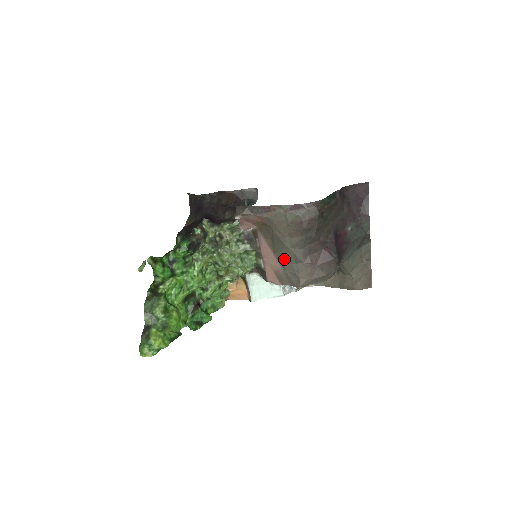
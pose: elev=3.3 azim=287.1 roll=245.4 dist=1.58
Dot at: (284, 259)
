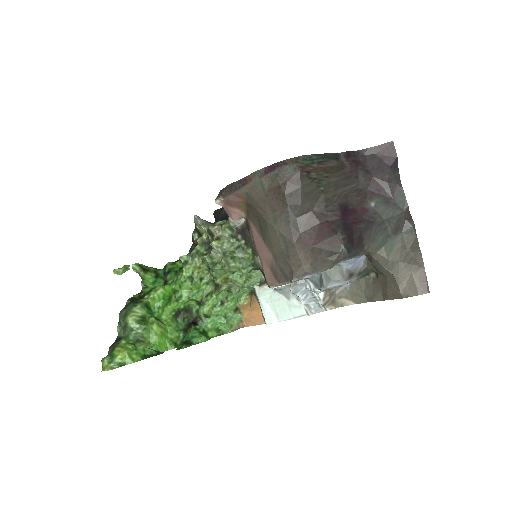
Dot at: (273, 245)
